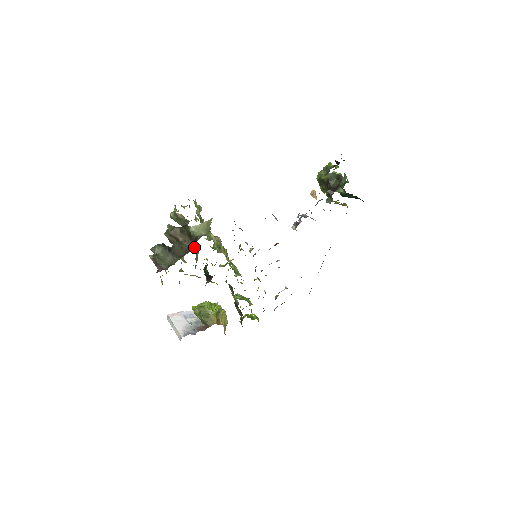
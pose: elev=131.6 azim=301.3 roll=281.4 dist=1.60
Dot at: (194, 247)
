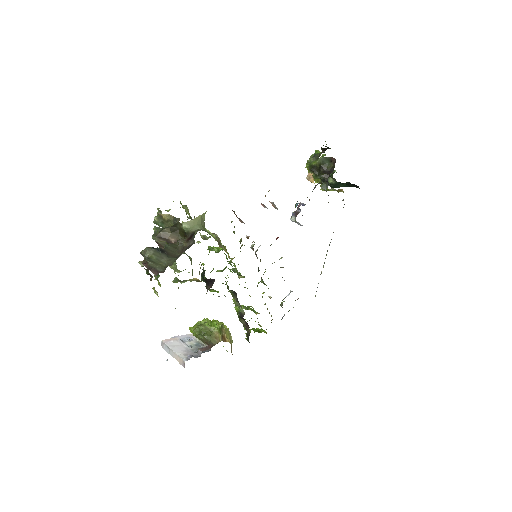
Dot at: (192, 243)
